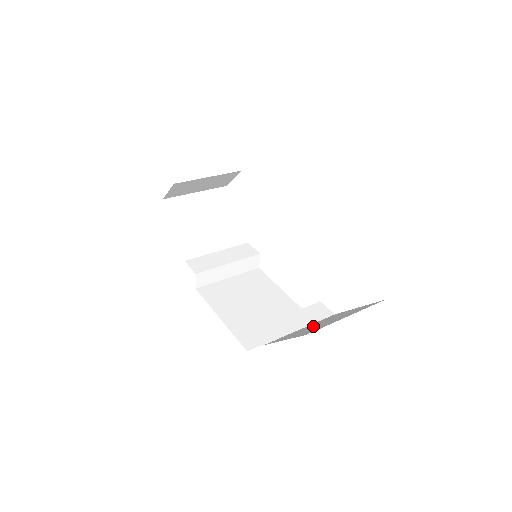
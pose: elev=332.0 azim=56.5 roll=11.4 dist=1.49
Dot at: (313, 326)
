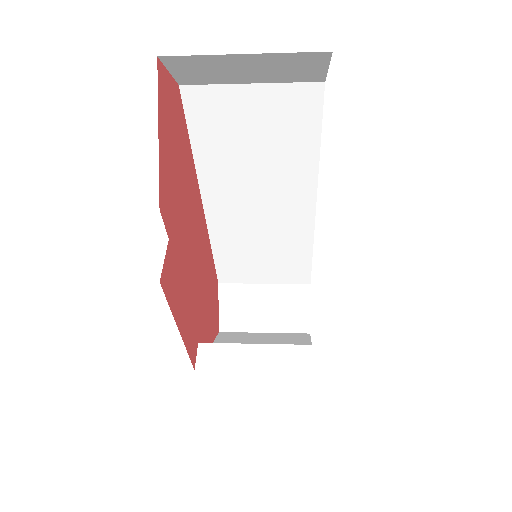
Dot at: occluded
